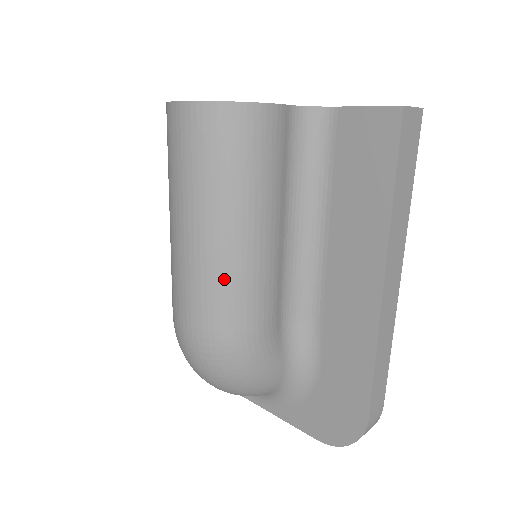
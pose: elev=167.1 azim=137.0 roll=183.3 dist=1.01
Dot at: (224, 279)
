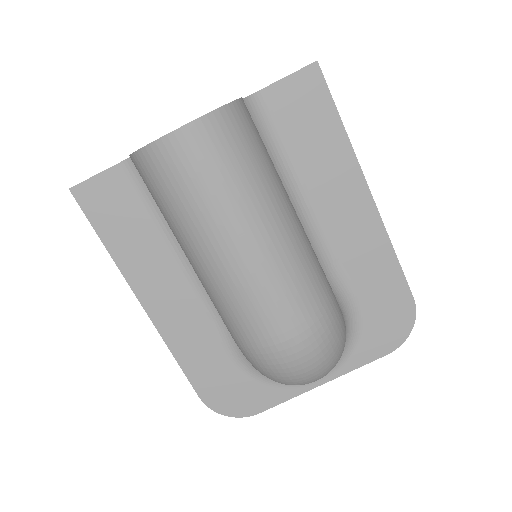
Dot at: (298, 261)
